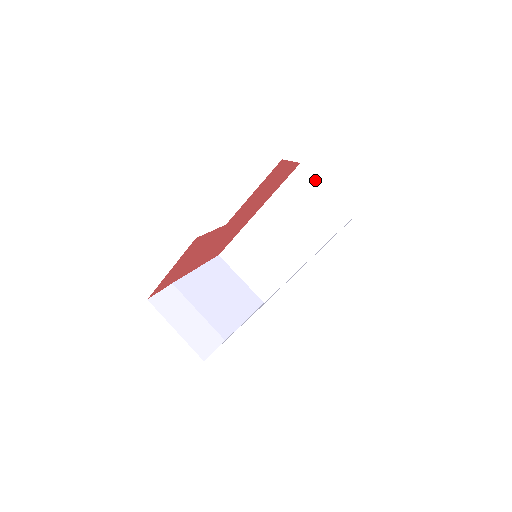
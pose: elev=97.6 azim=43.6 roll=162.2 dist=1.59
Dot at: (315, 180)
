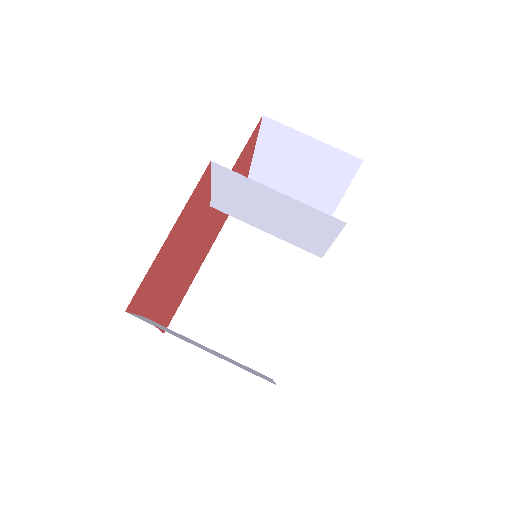
Dot at: occluded
